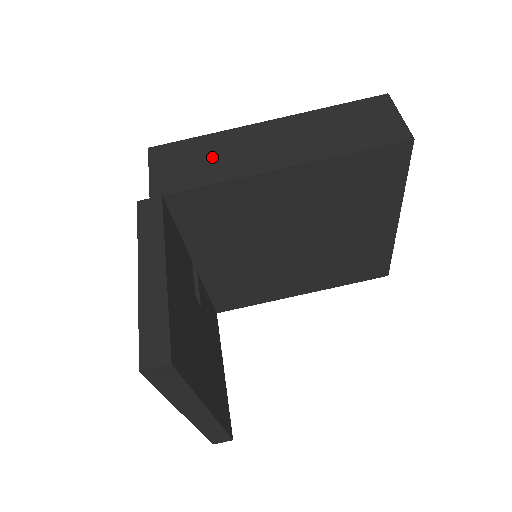
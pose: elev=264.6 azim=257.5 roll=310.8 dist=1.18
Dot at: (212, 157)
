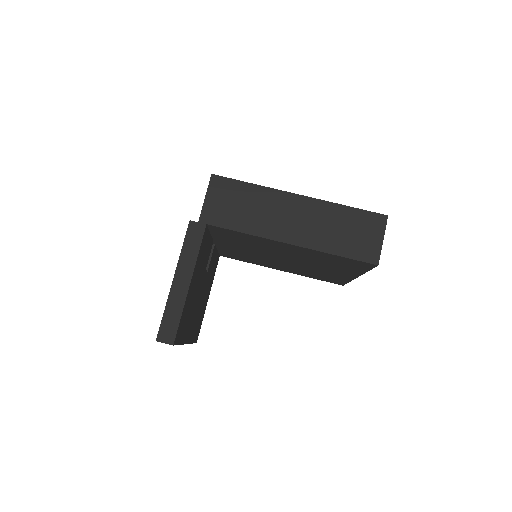
Dot at: (250, 208)
